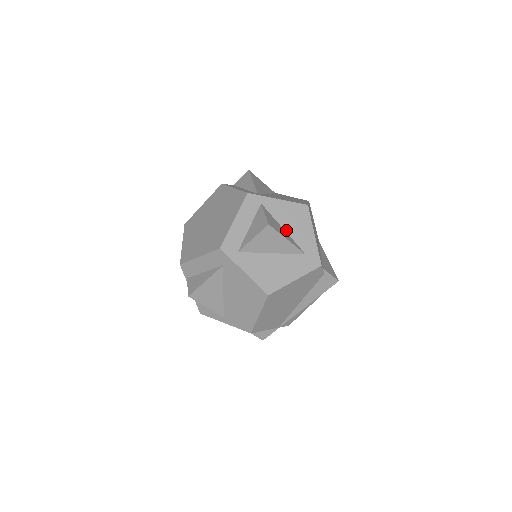
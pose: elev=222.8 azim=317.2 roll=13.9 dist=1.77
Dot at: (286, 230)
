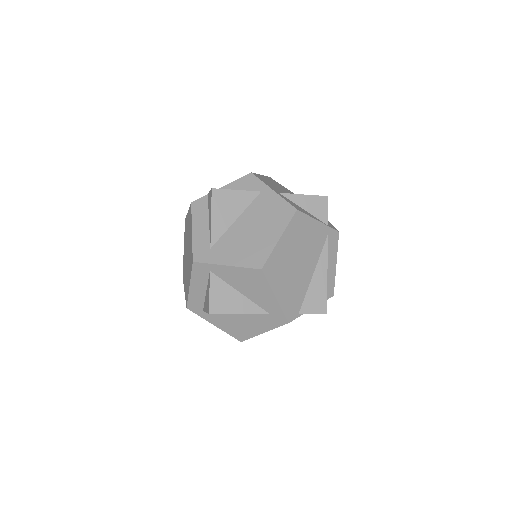
Dot at: (243, 293)
